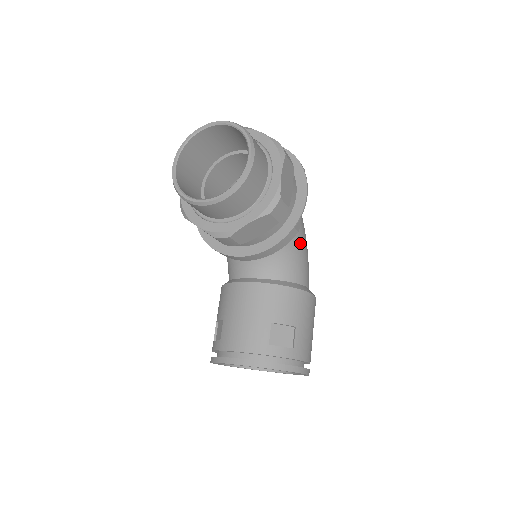
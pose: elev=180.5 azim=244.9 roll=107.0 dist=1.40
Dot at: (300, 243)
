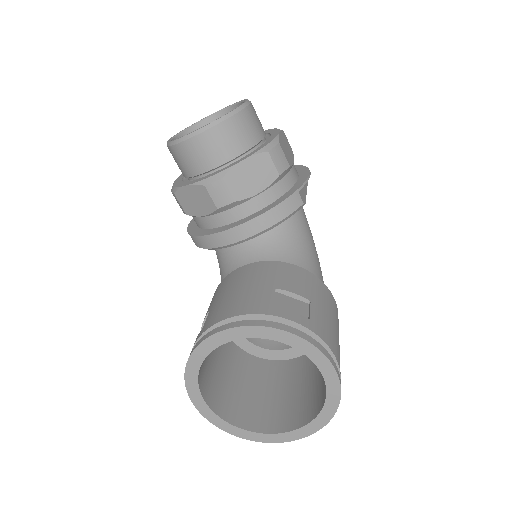
Dot at: (309, 240)
